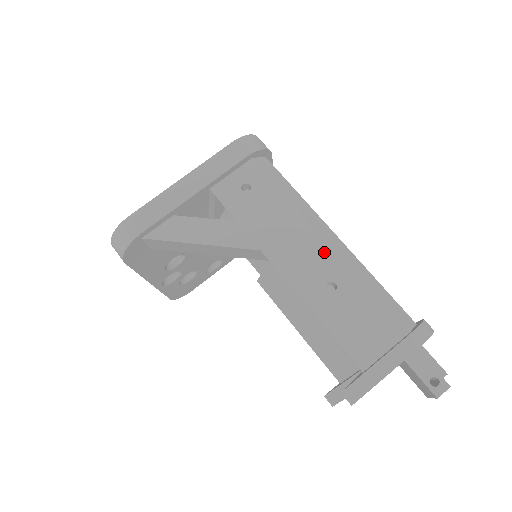
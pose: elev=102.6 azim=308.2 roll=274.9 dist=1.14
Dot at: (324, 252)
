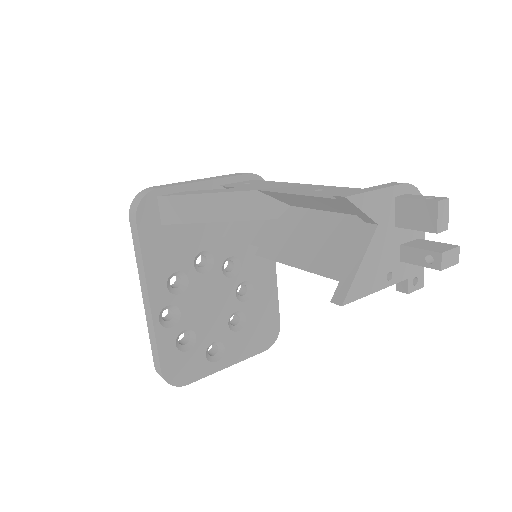
Dot at: (311, 186)
